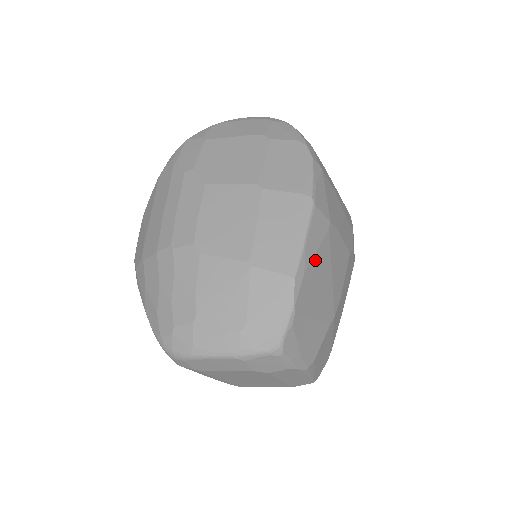
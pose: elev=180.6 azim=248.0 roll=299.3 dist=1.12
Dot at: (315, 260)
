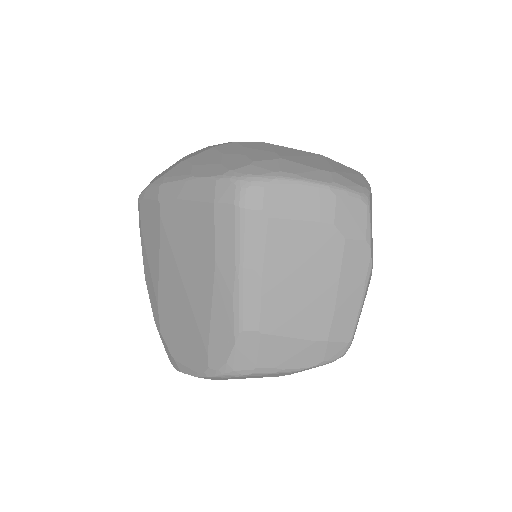
Dot at: occluded
